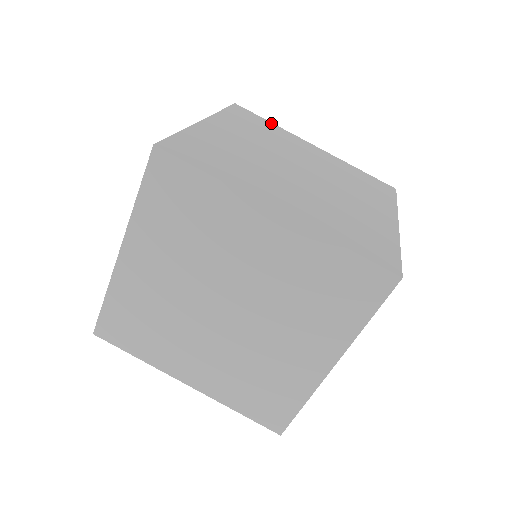
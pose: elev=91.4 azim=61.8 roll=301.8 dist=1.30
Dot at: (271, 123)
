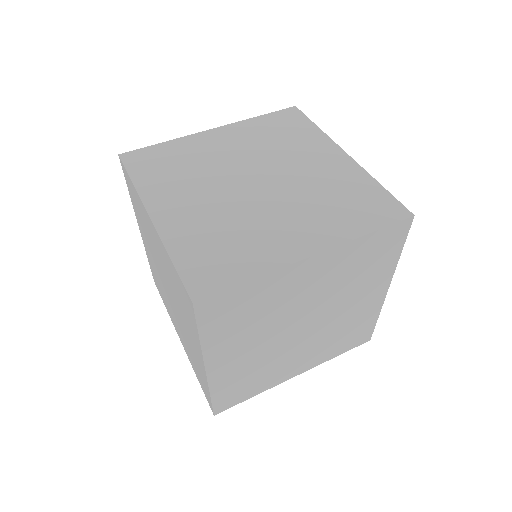
Dot at: occluded
